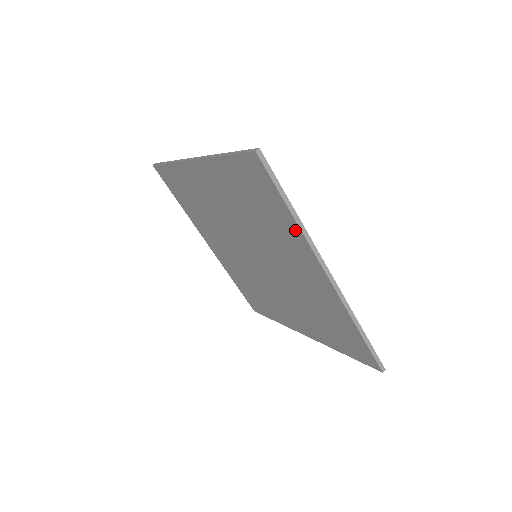
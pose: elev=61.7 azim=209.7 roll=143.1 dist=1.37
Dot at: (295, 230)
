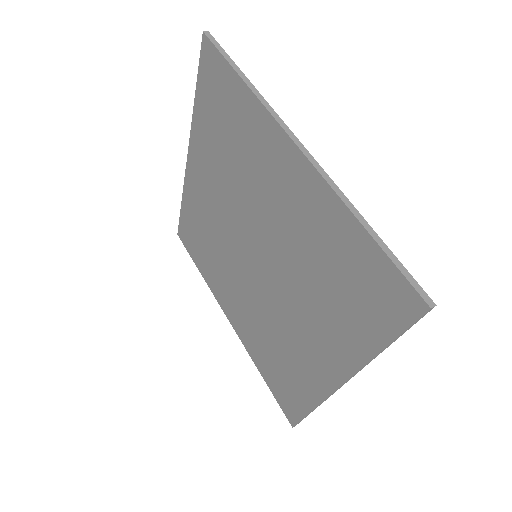
Dot at: (253, 106)
